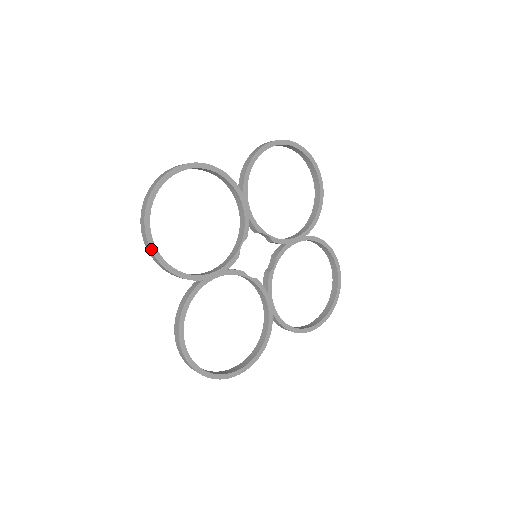
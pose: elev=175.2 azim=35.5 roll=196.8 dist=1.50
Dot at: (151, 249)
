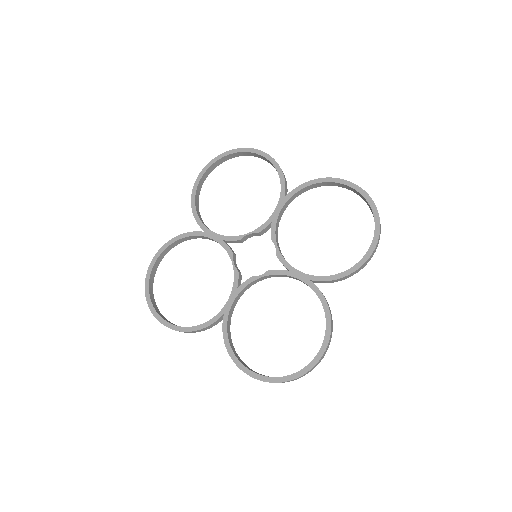
Dot at: (172, 329)
